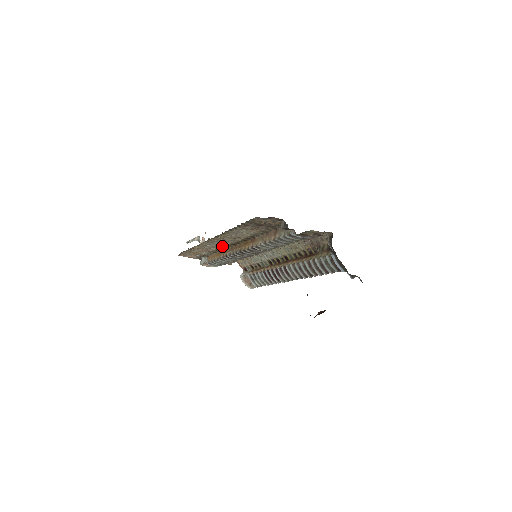
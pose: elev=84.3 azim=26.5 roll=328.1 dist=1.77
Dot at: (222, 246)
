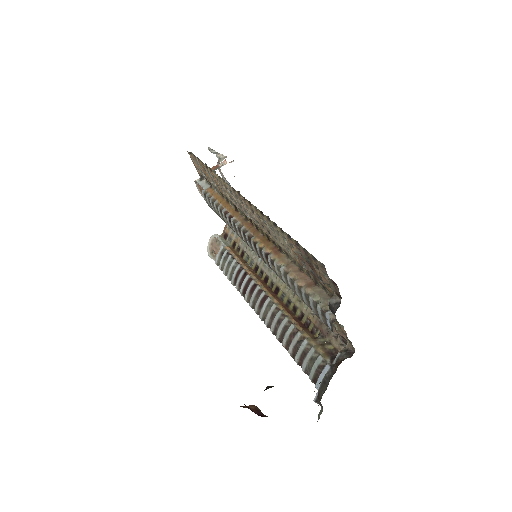
Dot at: (239, 207)
